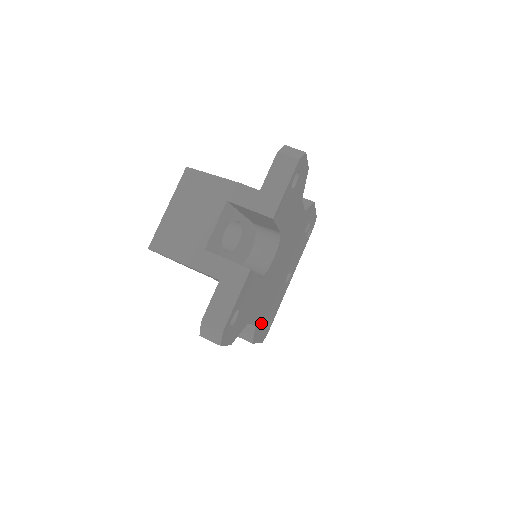
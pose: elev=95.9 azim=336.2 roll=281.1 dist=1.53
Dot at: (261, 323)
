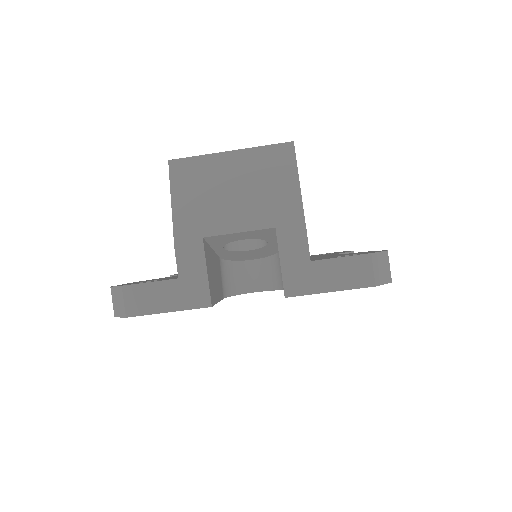
Dot at: occluded
